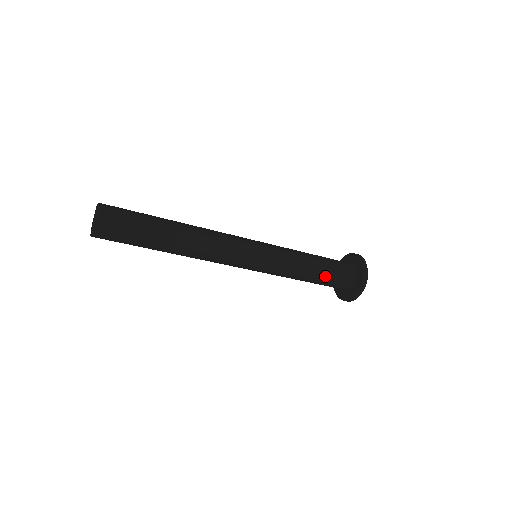
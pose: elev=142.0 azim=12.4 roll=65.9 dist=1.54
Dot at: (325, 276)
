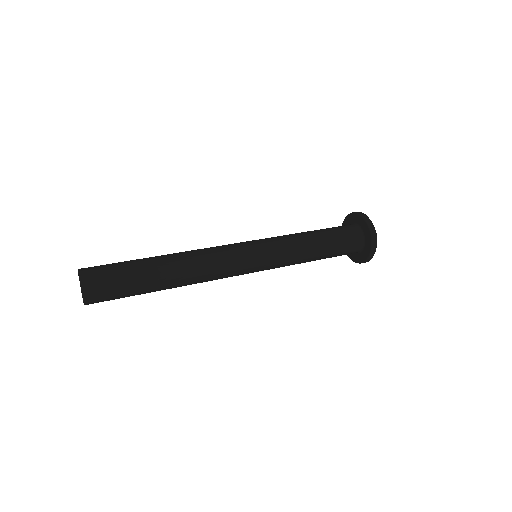
Dot at: (331, 254)
